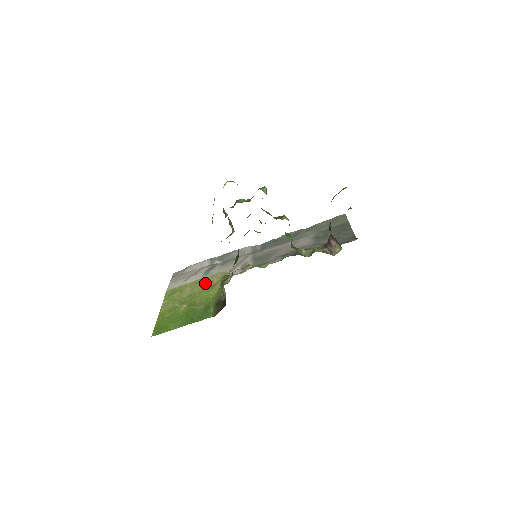
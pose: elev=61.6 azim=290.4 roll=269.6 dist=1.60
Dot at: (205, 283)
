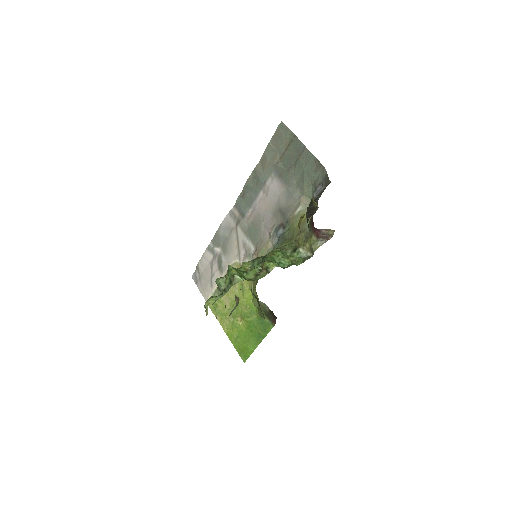
Dot at: occluded
